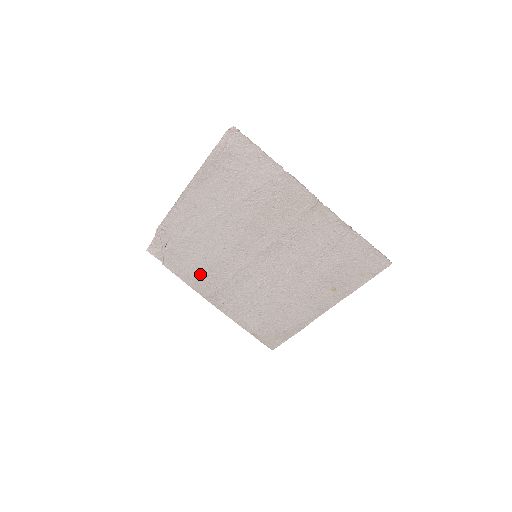
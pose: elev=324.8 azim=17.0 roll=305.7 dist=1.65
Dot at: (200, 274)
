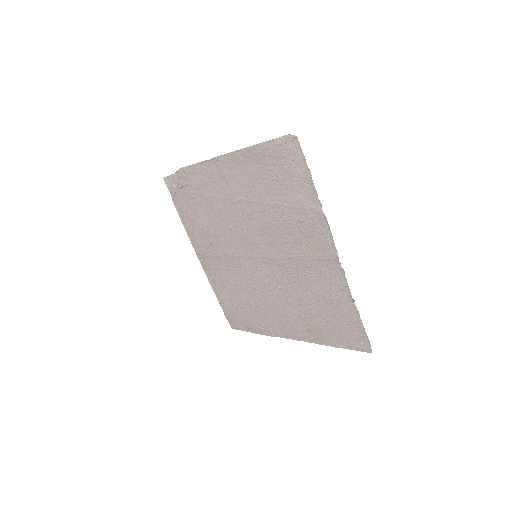
Dot at: (200, 232)
